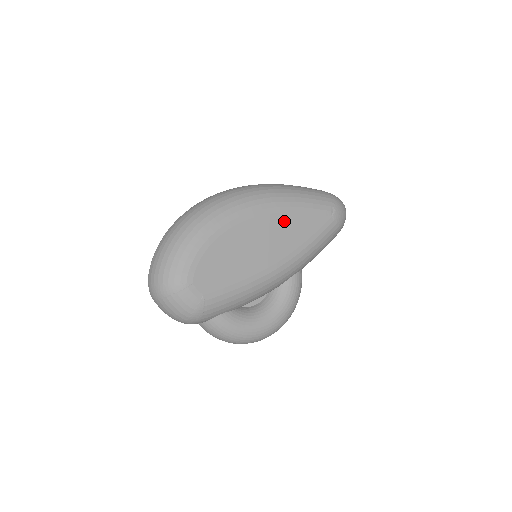
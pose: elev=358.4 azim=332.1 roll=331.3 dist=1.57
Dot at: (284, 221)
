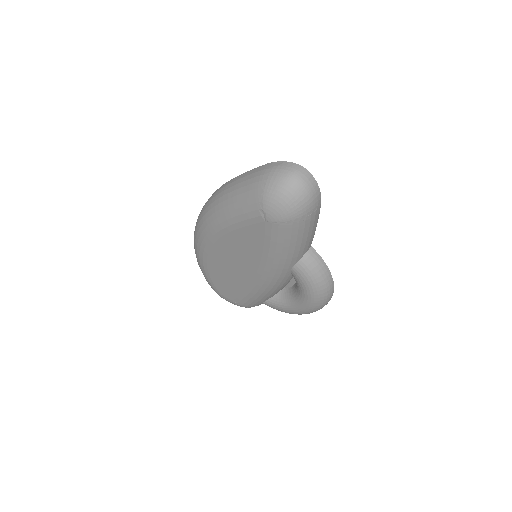
Dot at: (232, 241)
